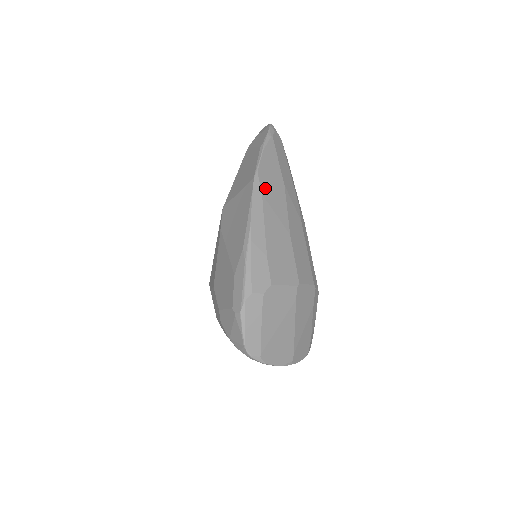
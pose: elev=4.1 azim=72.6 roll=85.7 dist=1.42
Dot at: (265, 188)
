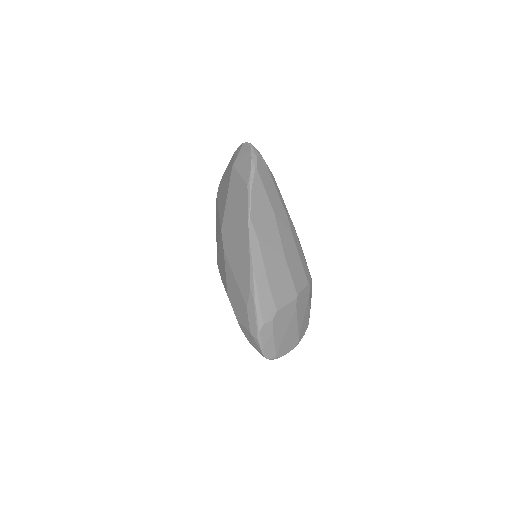
Dot at: (259, 230)
